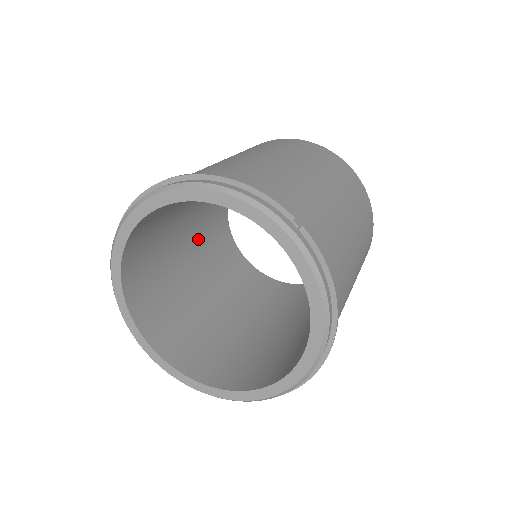
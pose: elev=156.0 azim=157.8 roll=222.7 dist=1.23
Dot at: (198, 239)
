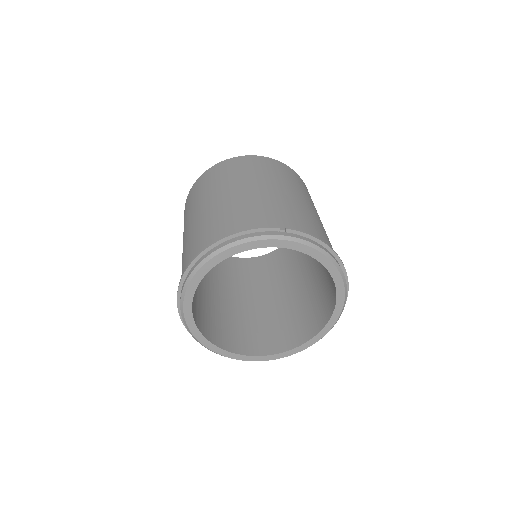
Dot at: (207, 273)
